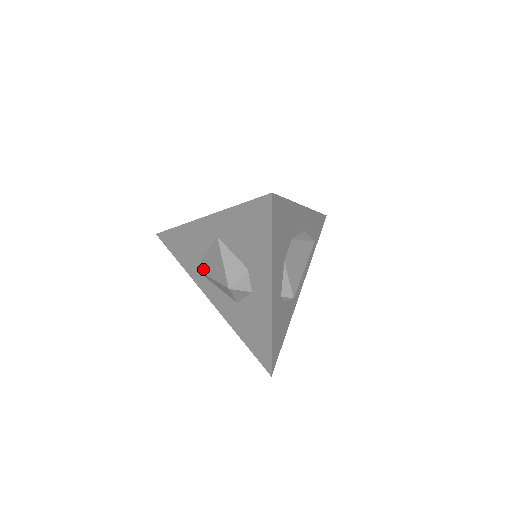
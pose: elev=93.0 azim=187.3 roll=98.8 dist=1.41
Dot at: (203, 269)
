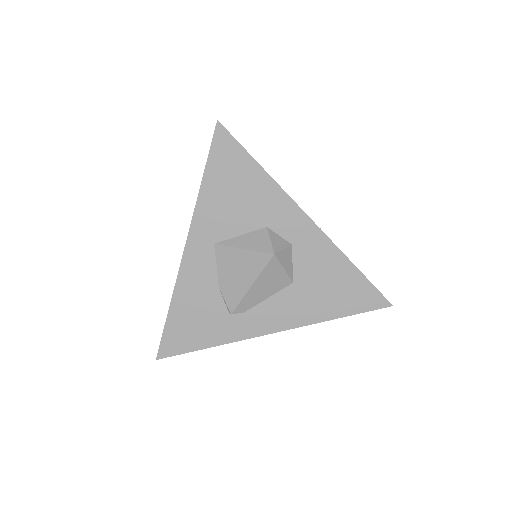
Dot at: (234, 301)
